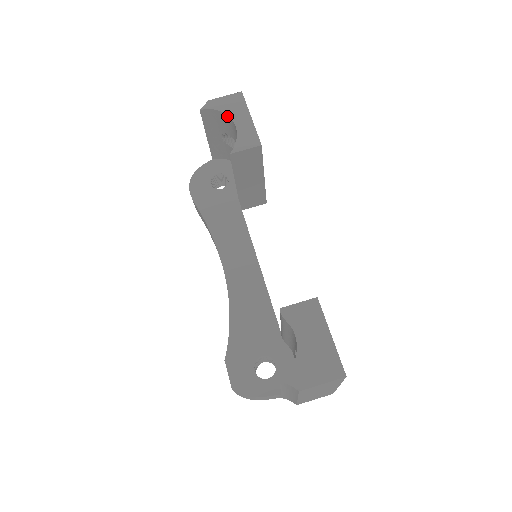
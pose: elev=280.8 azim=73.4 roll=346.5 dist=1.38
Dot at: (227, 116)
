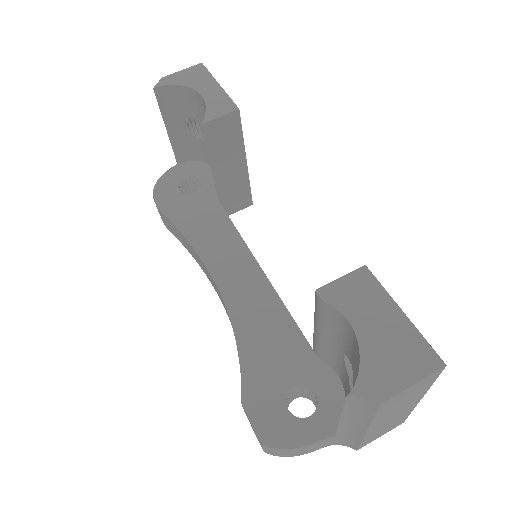
Dot at: (189, 89)
